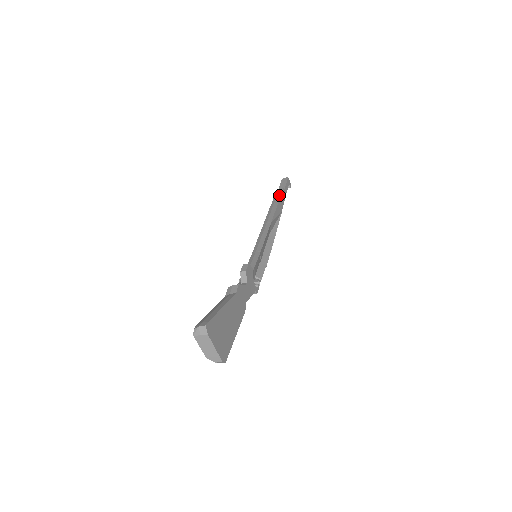
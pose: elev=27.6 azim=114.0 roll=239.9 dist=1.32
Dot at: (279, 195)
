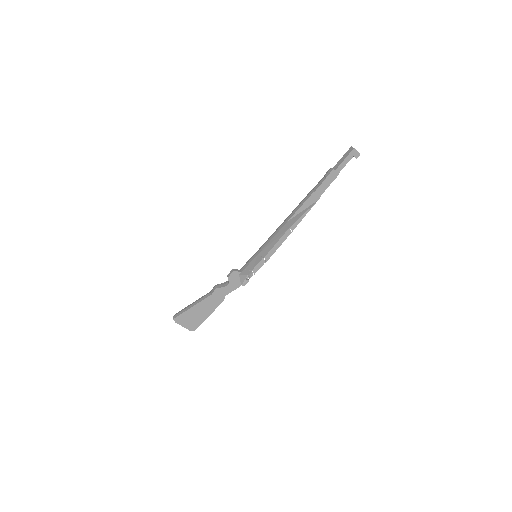
Dot at: (322, 181)
